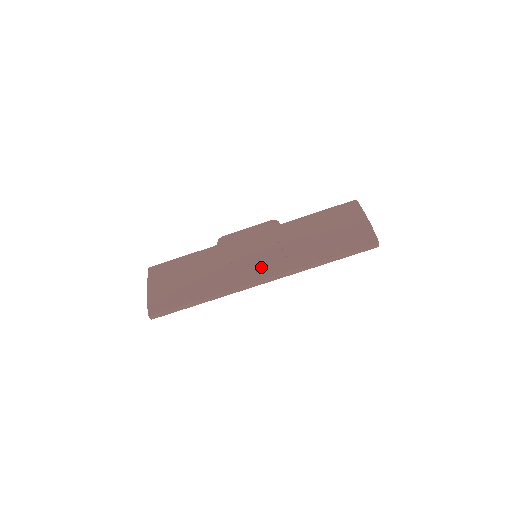
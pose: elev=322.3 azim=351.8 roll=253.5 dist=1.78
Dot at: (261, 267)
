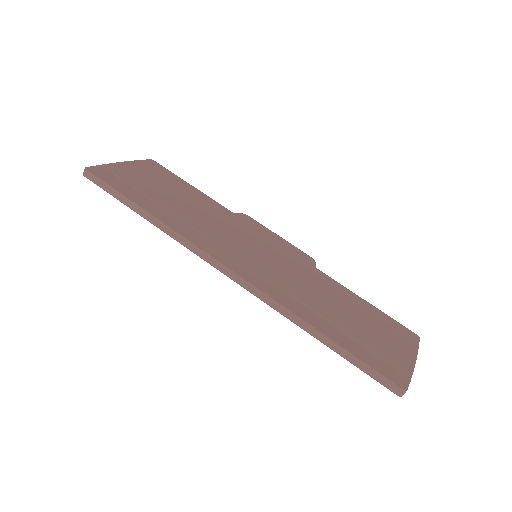
Dot at: (248, 263)
